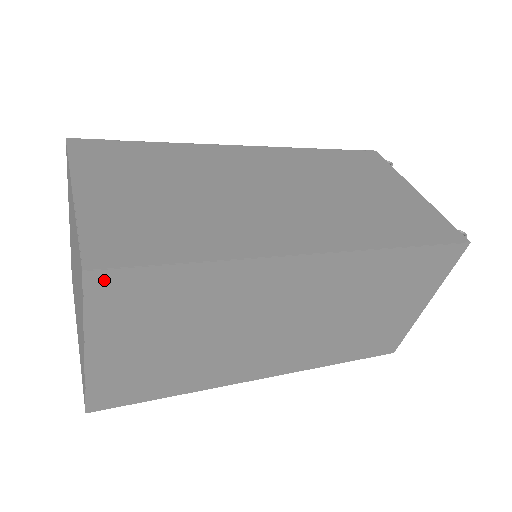
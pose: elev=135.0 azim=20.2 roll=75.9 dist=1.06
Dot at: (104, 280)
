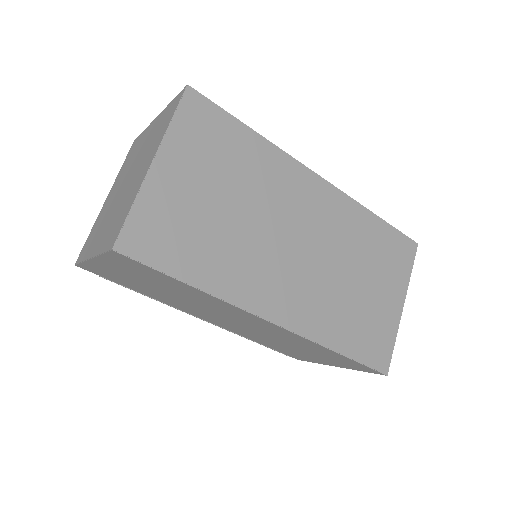
Dot at: (196, 101)
